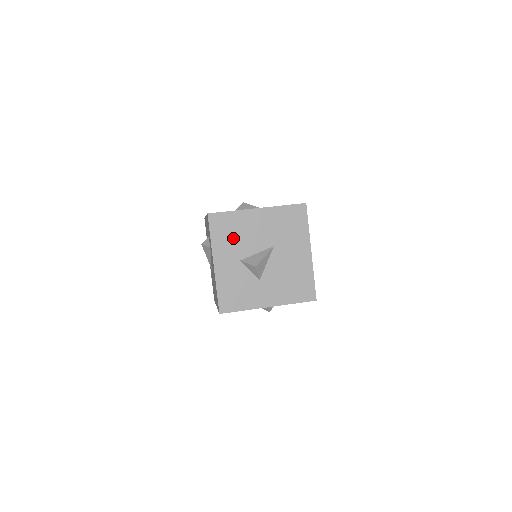
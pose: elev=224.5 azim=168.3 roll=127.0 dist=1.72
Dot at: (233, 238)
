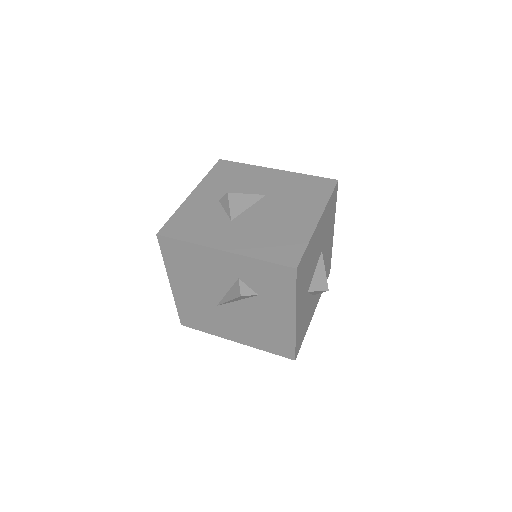
Dot at: (306, 274)
